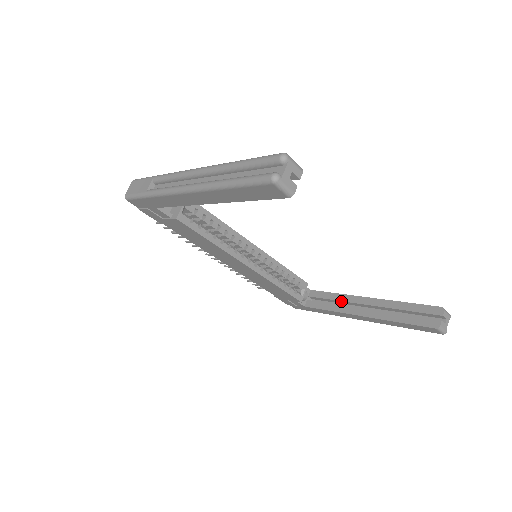
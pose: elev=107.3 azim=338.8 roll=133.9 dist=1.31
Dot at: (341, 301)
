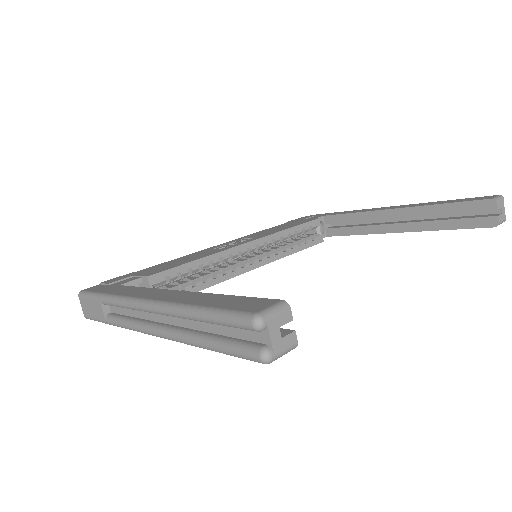
Dot at: (365, 220)
